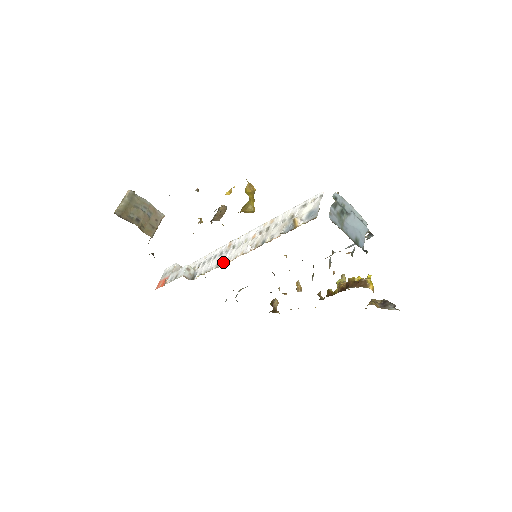
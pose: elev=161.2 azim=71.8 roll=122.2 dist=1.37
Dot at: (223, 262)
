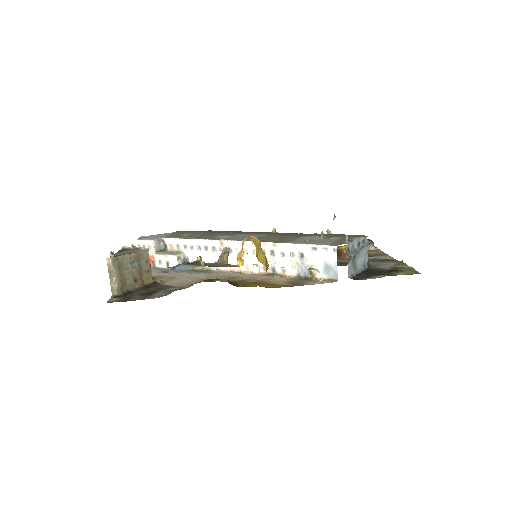
Dot at: occluded
